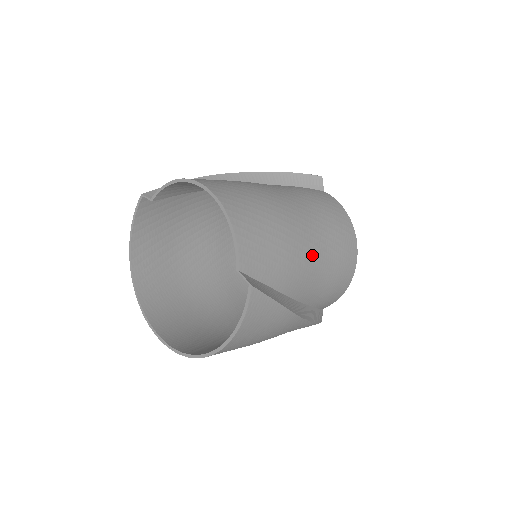
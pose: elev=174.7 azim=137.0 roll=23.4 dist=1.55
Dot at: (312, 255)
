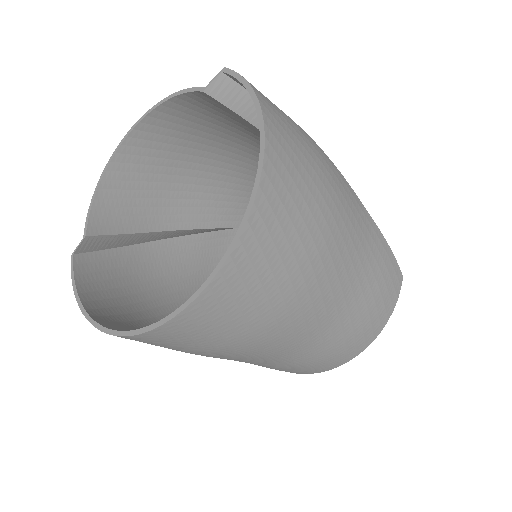
Dot at: occluded
